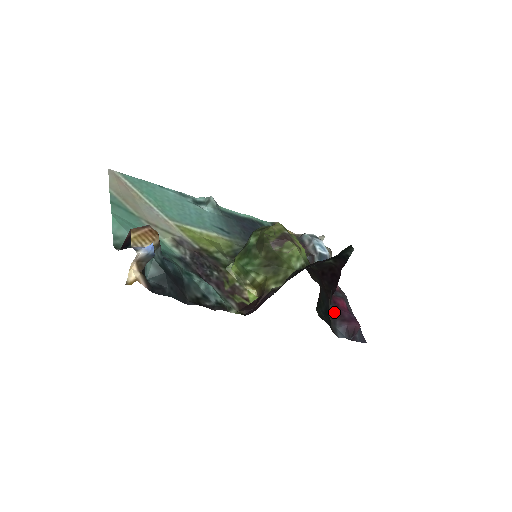
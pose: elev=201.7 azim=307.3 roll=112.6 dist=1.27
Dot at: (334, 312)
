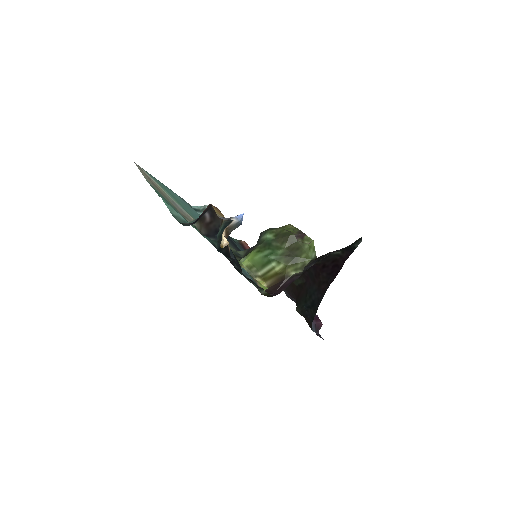
Dot at: occluded
